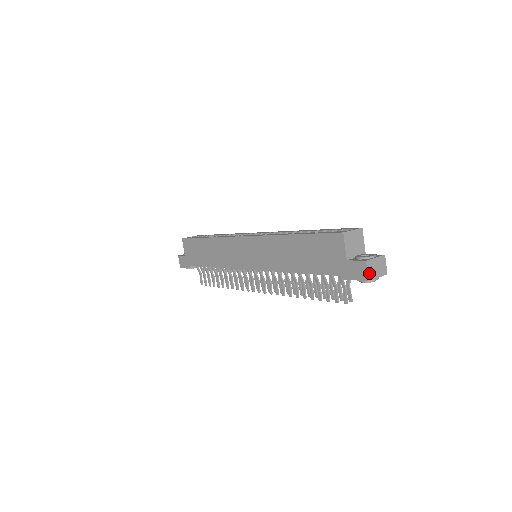
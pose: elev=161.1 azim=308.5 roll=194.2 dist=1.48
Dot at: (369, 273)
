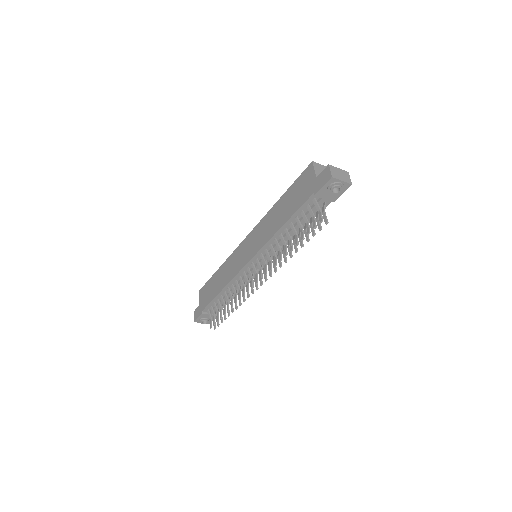
Dot at: (332, 173)
